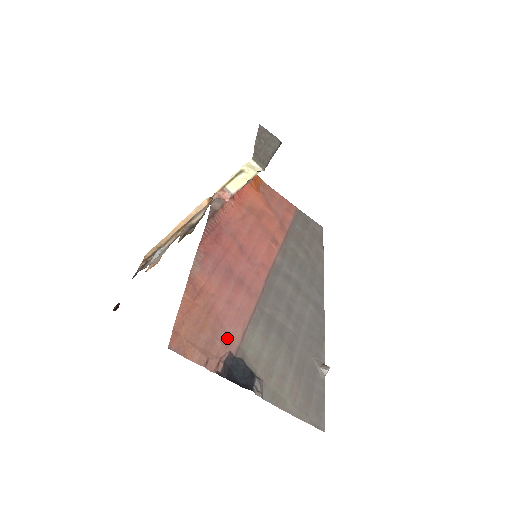
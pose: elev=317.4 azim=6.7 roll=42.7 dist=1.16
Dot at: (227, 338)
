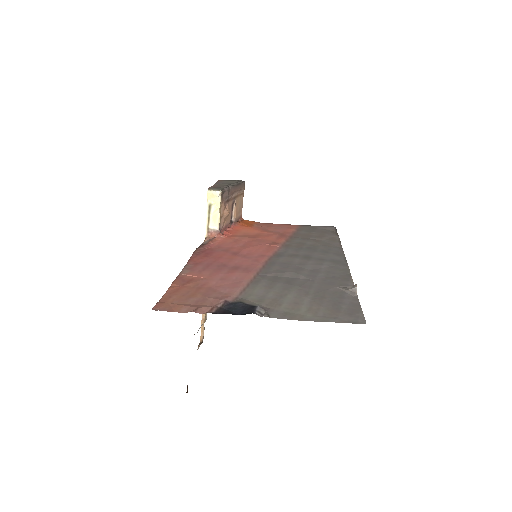
Dot at: (221, 295)
